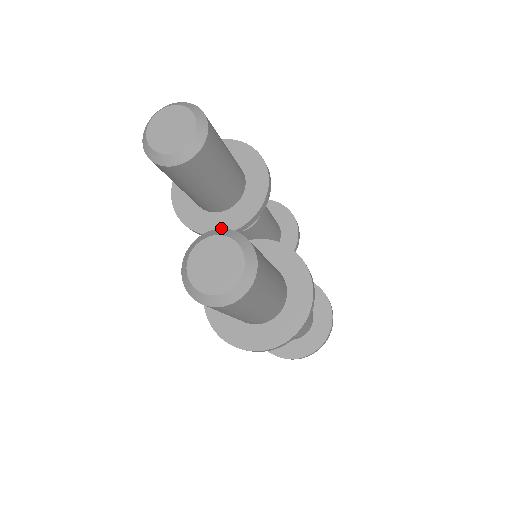
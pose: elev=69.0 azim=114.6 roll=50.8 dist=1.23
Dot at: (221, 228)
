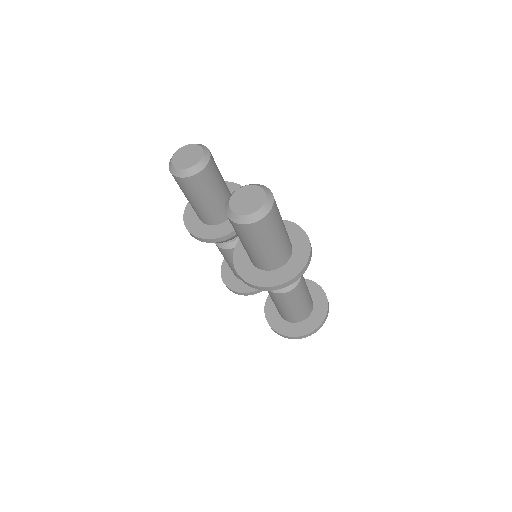
Dot at: (229, 229)
